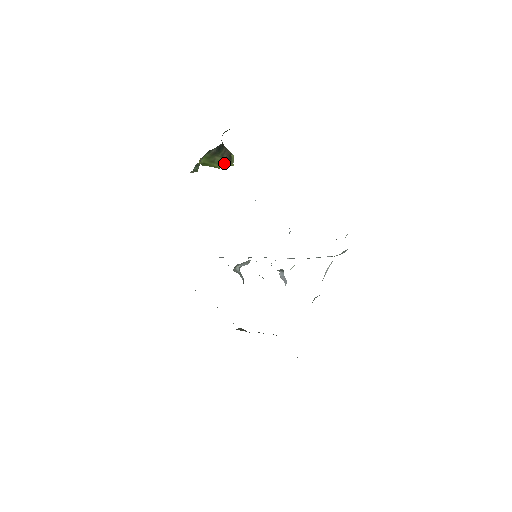
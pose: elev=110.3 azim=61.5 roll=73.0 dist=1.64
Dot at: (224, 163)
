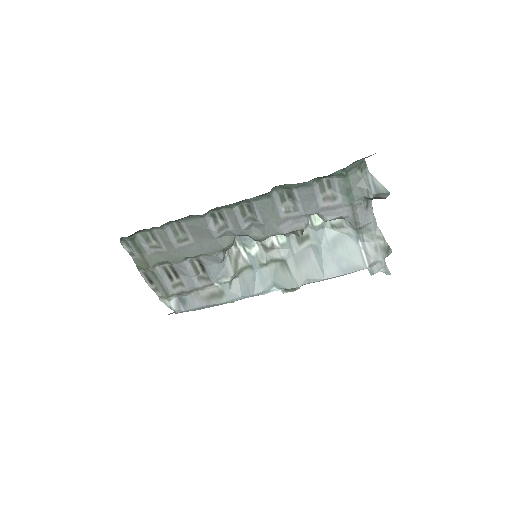
Dot at: occluded
